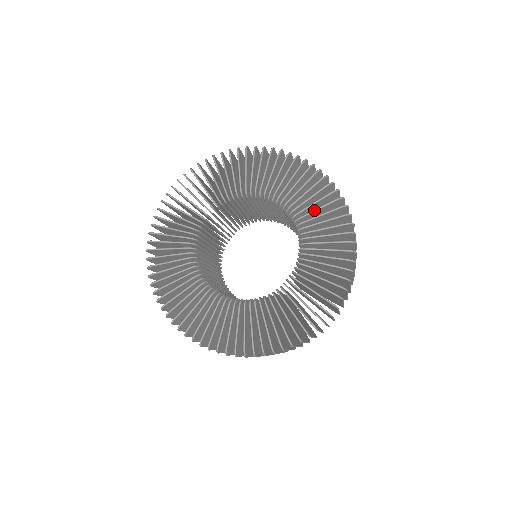
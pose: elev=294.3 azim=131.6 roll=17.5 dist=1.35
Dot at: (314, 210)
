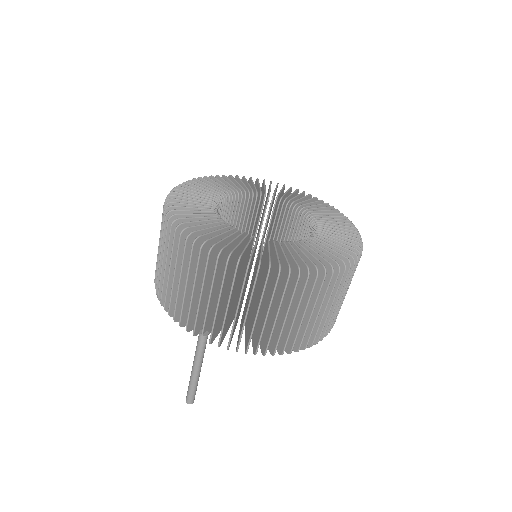
Dot at: (313, 205)
